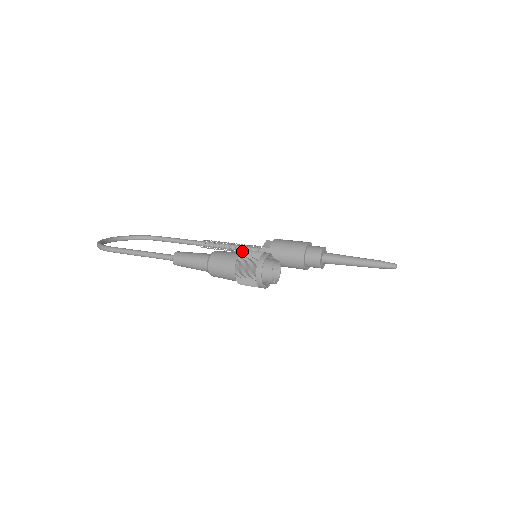
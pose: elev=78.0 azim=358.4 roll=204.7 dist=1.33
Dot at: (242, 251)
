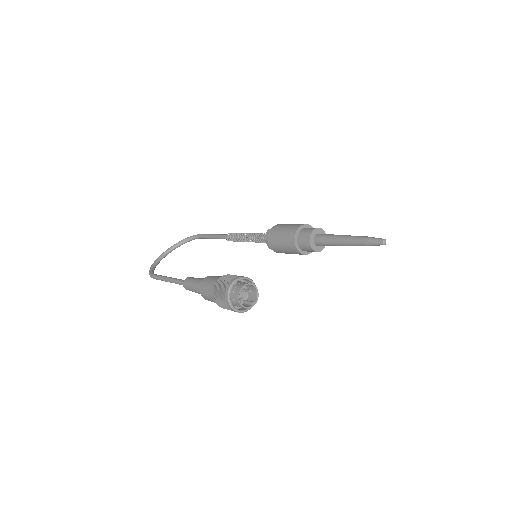
Dot at: (216, 281)
